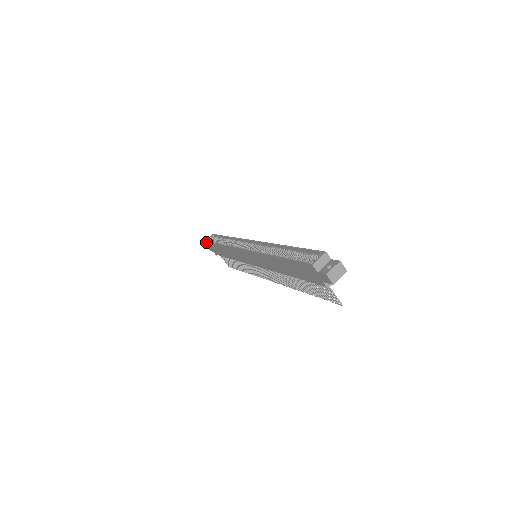
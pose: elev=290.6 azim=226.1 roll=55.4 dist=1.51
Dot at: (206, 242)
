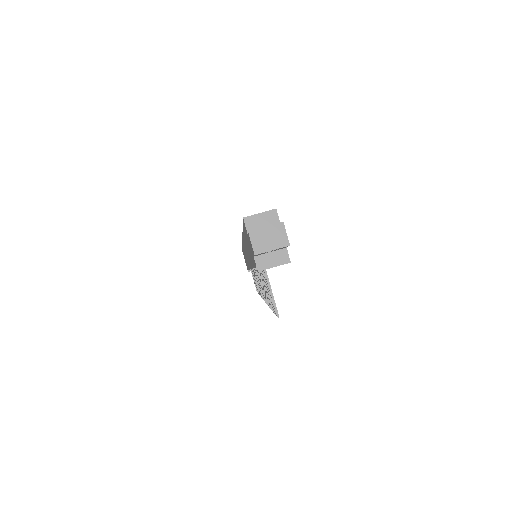
Dot at: occluded
